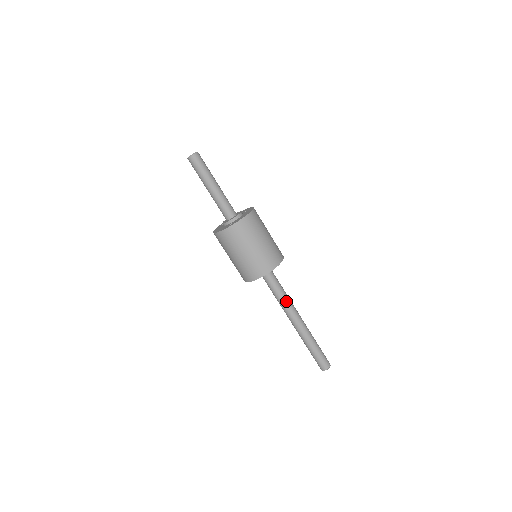
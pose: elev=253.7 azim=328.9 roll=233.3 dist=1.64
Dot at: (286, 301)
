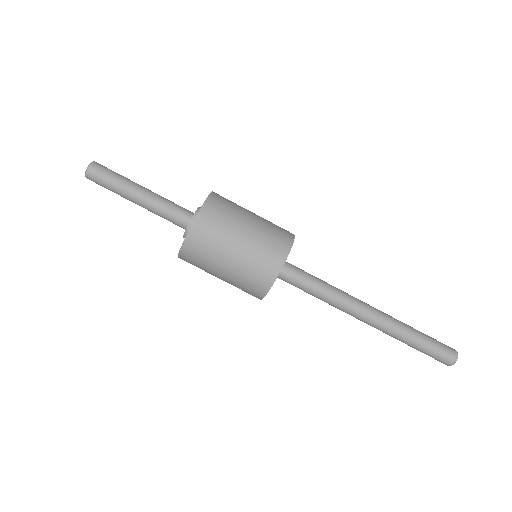
Dot at: (336, 292)
